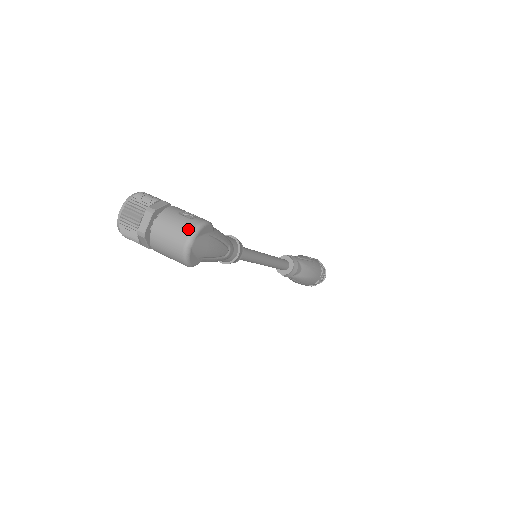
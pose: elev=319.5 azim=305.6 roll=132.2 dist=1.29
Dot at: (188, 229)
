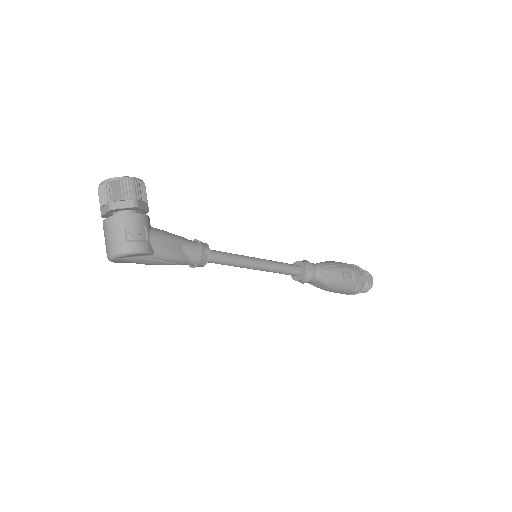
Dot at: (115, 248)
